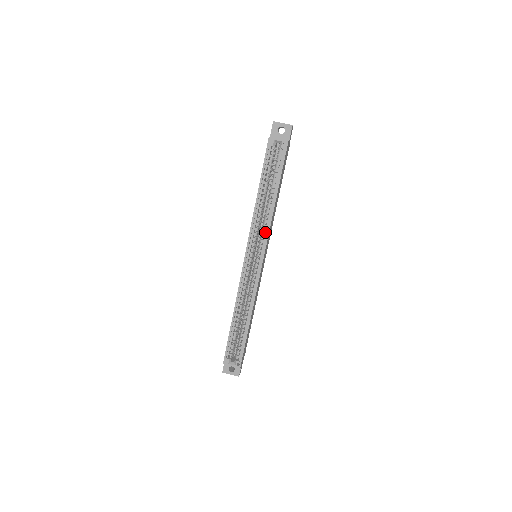
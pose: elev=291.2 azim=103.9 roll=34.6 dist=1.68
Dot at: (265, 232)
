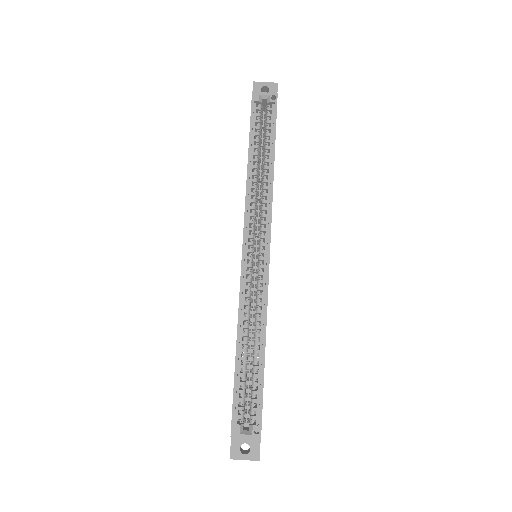
Dot at: (266, 210)
